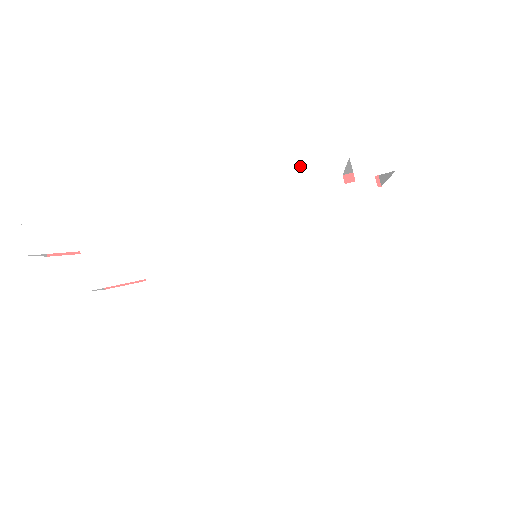
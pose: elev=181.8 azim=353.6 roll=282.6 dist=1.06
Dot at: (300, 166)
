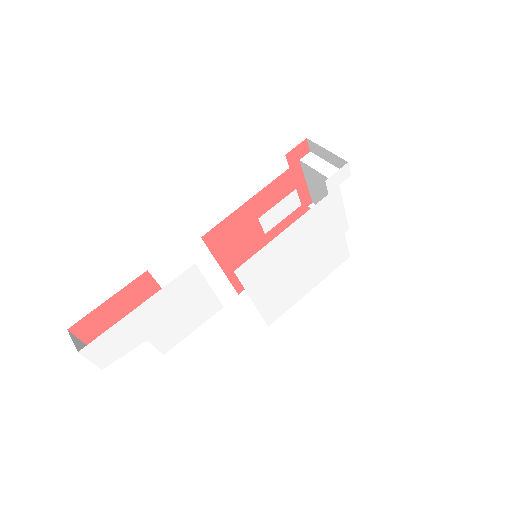
Dot at: (295, 202)
